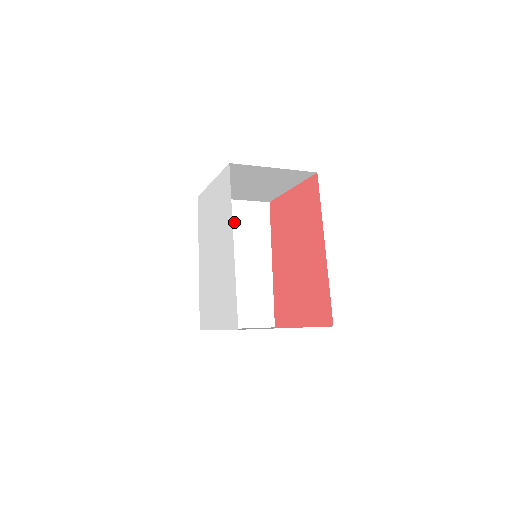
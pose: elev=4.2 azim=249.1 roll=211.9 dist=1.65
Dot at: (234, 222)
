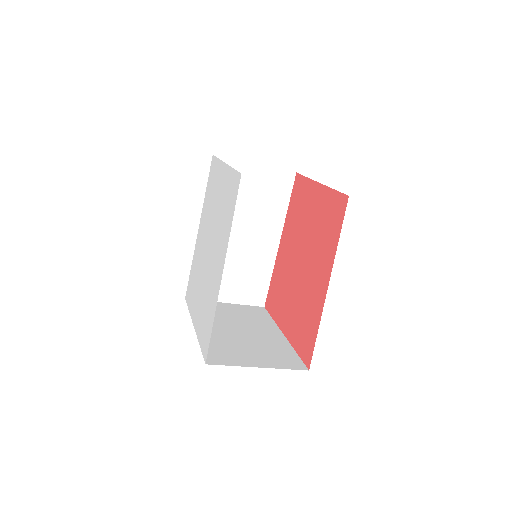
Dot at: (249, 190)
